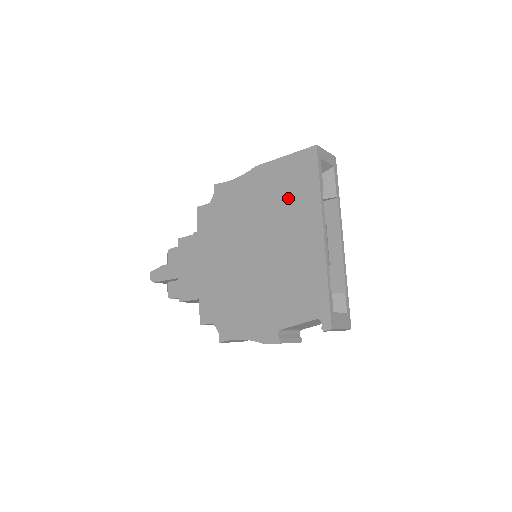
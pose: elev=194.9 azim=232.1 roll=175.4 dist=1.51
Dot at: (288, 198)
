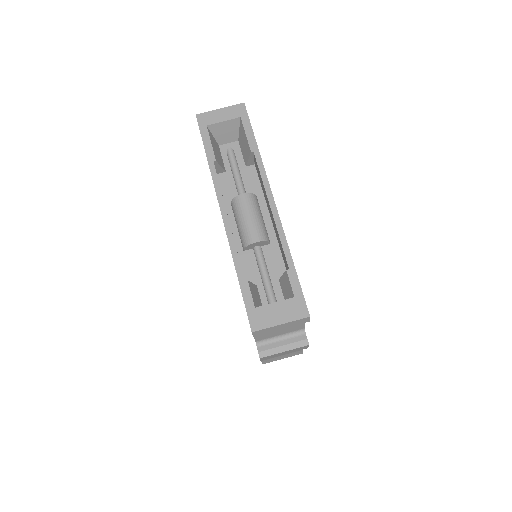
Dot at: occluded
